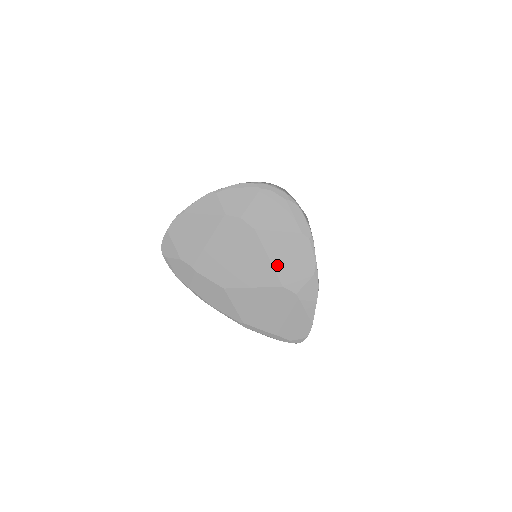
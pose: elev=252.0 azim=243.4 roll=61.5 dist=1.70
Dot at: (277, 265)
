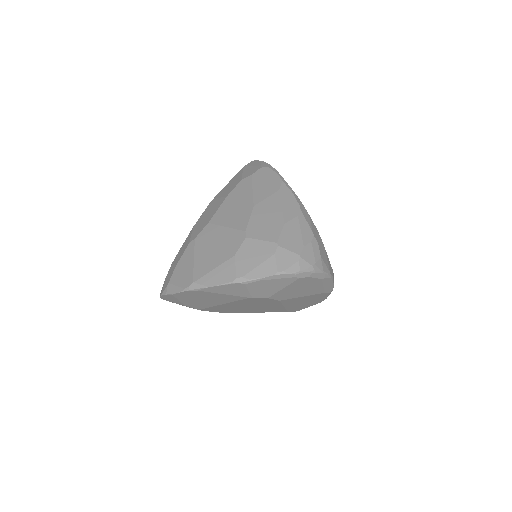
Dot at: (289, 307)
